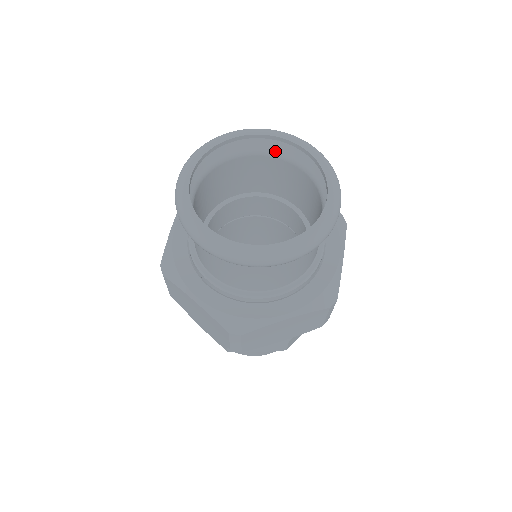
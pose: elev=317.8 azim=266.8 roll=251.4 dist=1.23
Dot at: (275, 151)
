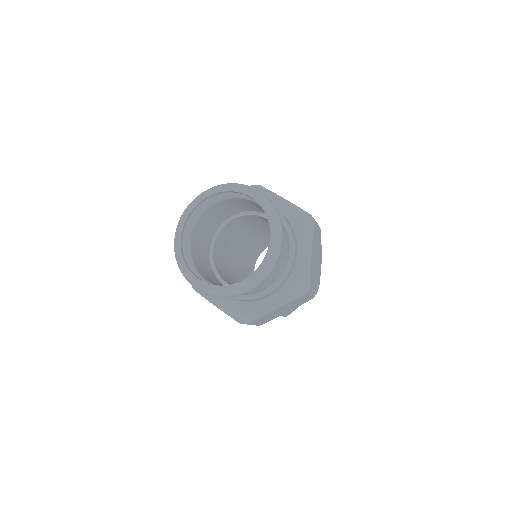
Dot at: occluded
